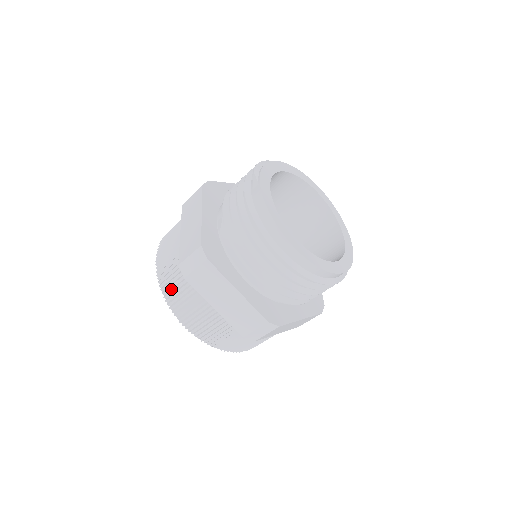
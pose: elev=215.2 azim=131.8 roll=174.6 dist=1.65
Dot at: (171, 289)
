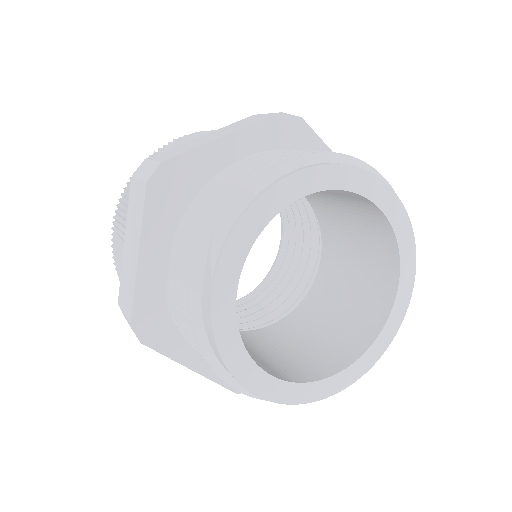
Dot at: occluded
